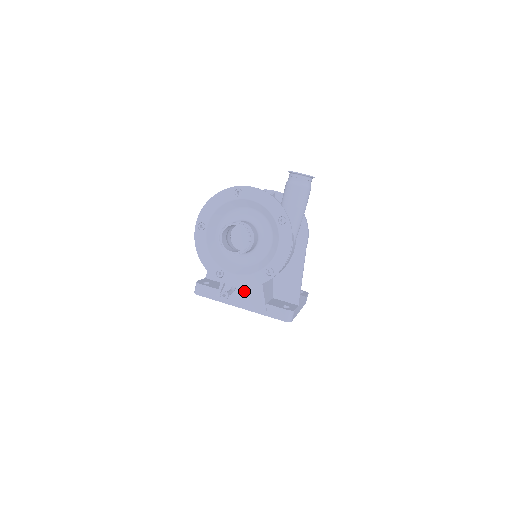
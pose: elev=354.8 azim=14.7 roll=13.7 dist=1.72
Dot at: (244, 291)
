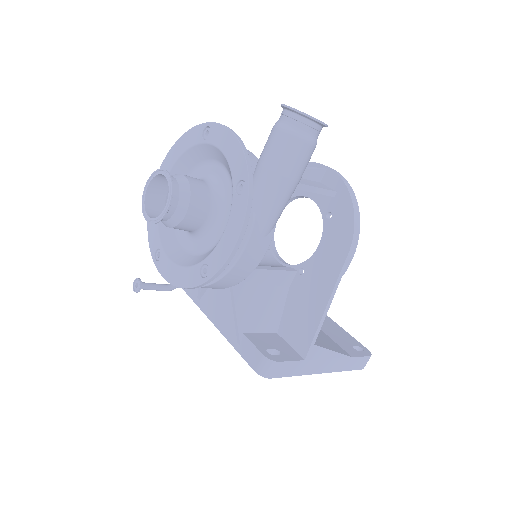
Dot at: (225, 303)
